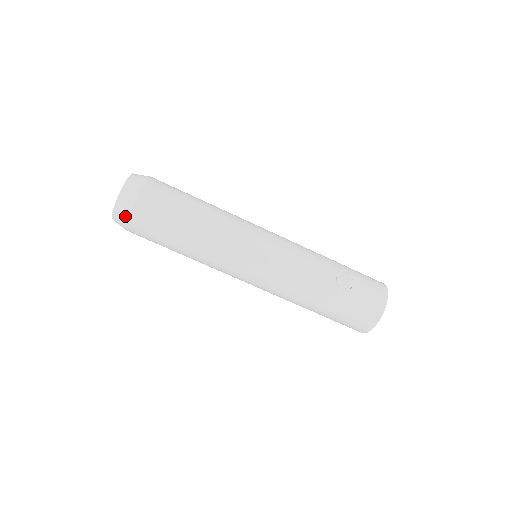
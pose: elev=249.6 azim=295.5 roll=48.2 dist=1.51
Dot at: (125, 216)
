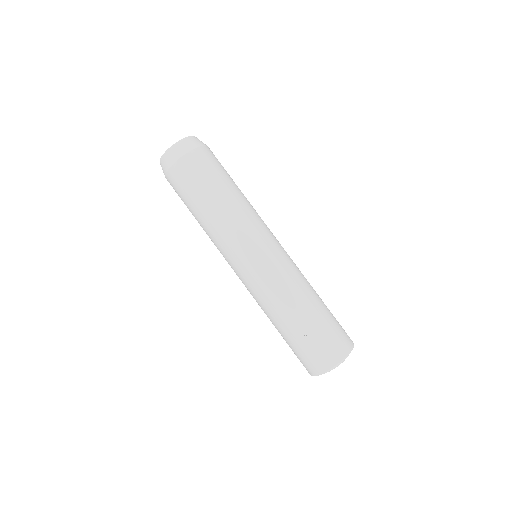
Dot at: (164, 171)
